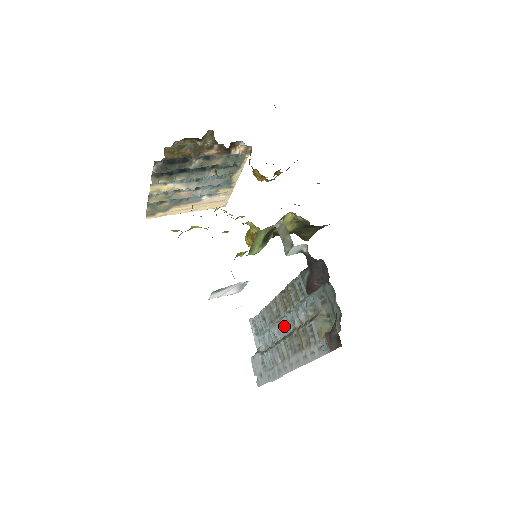
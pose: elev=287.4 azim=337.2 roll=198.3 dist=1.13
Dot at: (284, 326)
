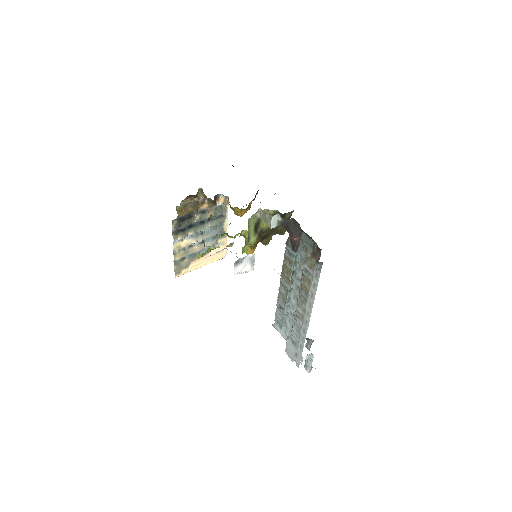
Dot at: (294, 298)
